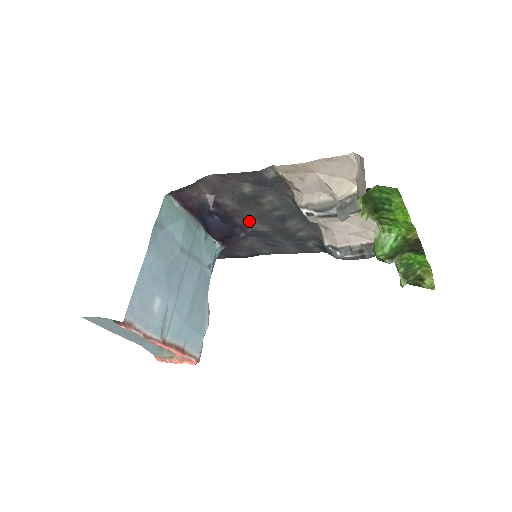
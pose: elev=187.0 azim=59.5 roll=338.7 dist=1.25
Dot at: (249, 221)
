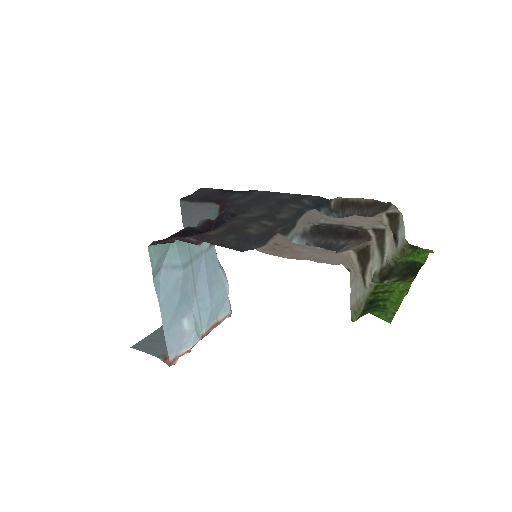
Dot at: (237, 217)
